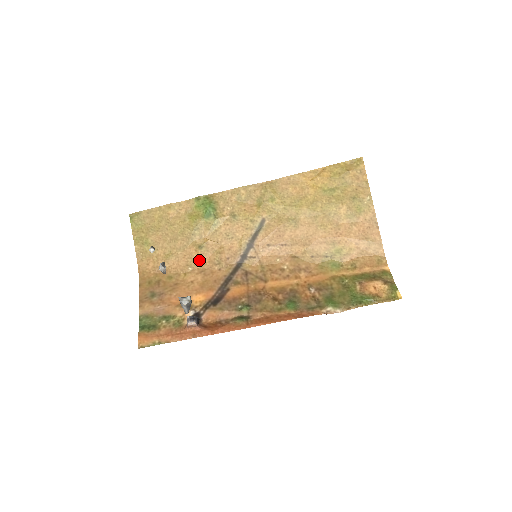
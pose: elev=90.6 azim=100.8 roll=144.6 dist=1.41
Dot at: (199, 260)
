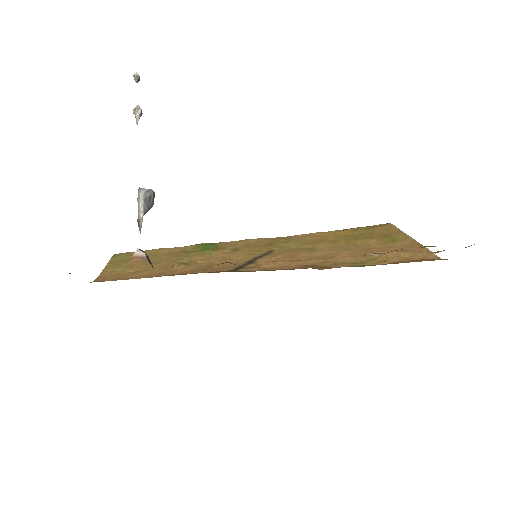
Dot at: (179, 270)
